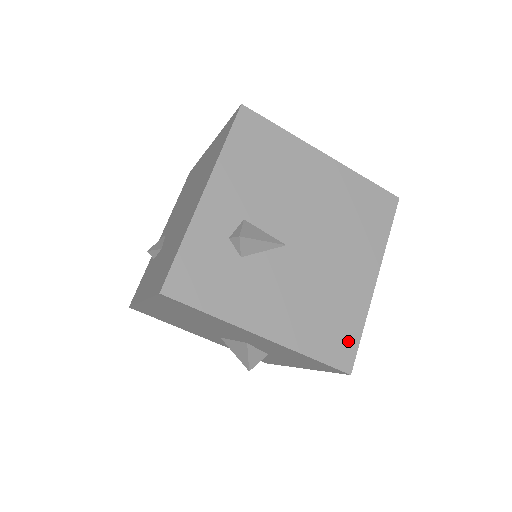
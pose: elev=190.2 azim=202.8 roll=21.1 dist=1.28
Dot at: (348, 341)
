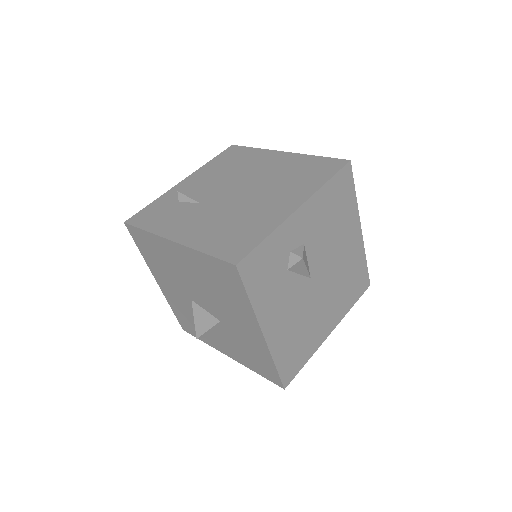
Dot at: (297, 365)
